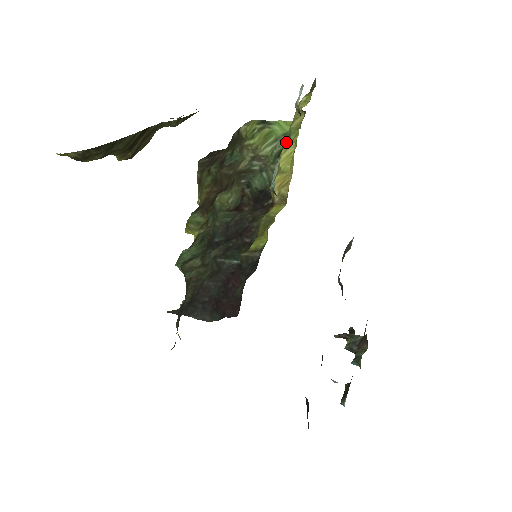
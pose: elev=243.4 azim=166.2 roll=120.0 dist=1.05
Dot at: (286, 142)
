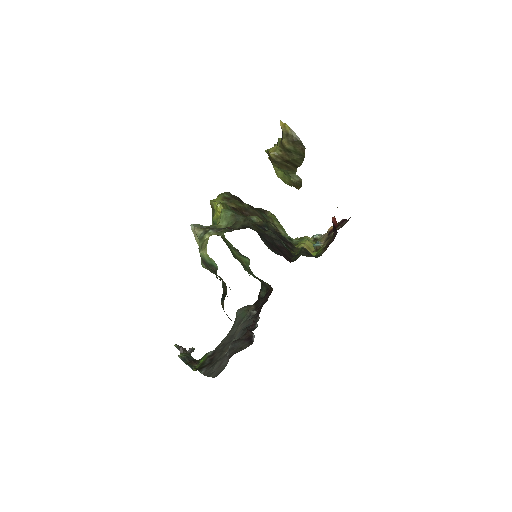
Dot at: occluded
